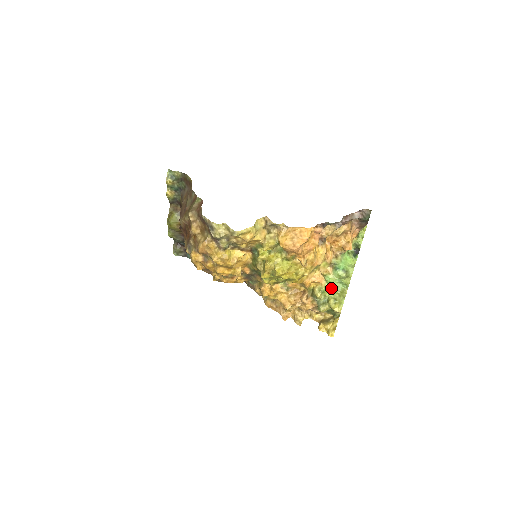
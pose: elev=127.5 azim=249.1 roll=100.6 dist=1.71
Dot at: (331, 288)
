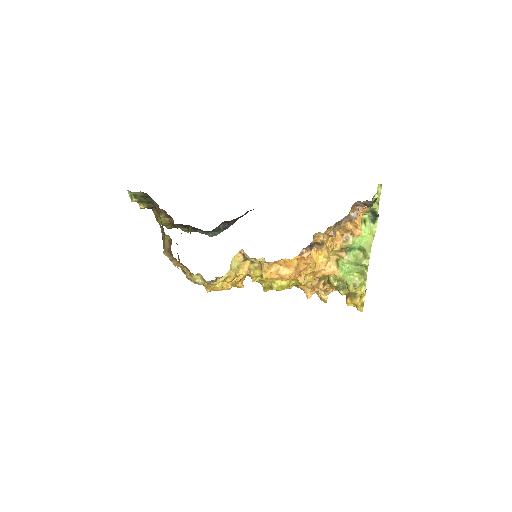
Dot at: (348, 272)
